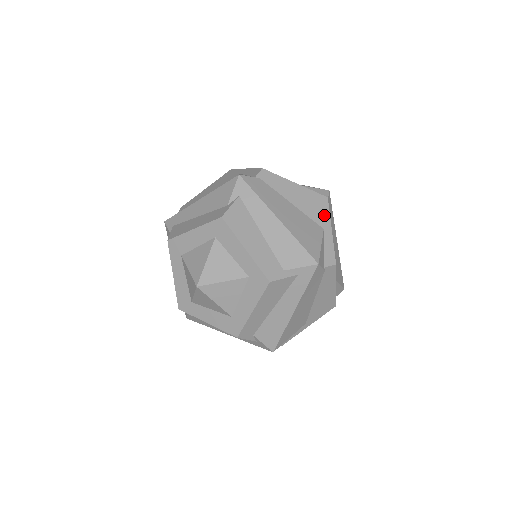
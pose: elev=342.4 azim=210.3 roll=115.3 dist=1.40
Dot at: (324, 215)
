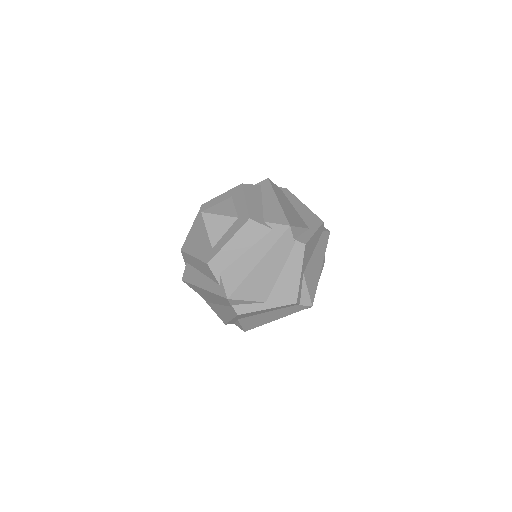
Dot at: (314, 225)
